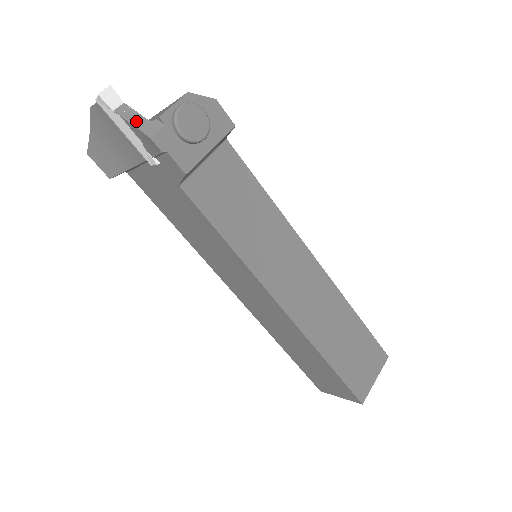
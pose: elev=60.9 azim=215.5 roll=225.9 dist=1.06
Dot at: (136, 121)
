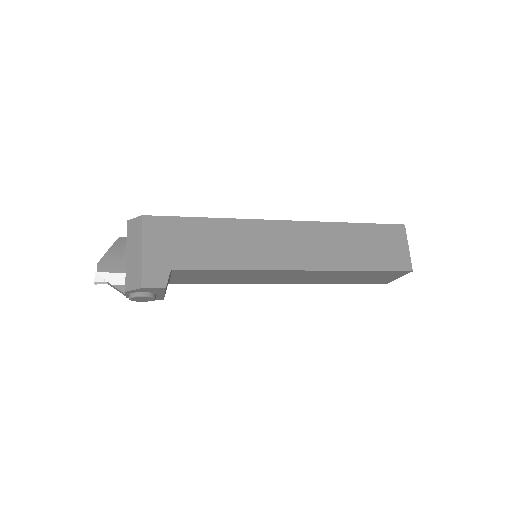
Dot at: (120, 292)
